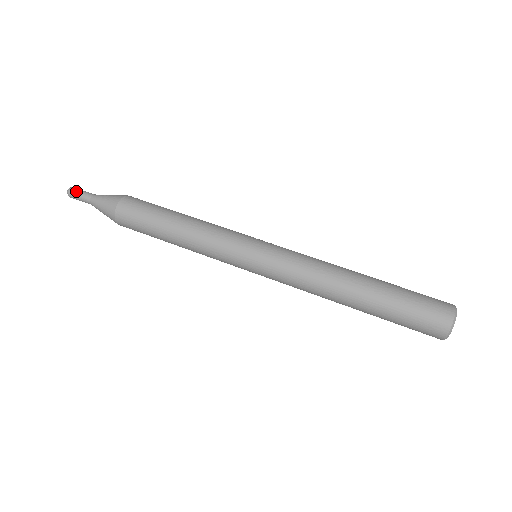
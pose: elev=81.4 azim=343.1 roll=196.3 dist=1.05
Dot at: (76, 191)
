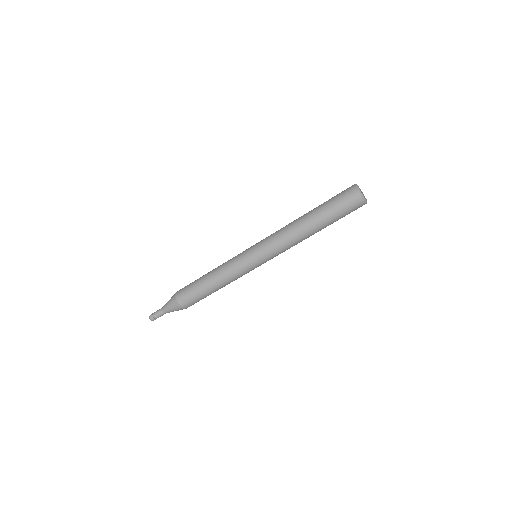
Dot at: (153, 314)
